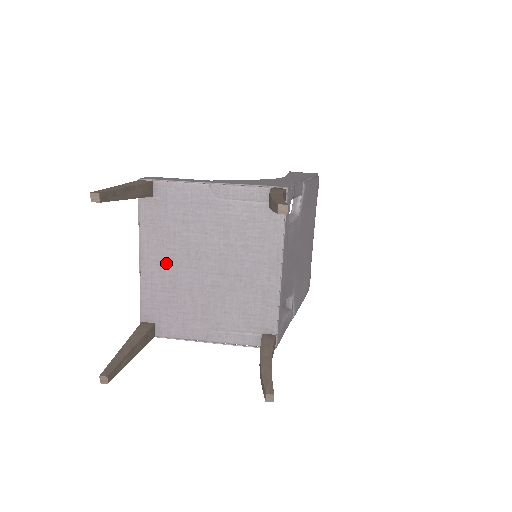
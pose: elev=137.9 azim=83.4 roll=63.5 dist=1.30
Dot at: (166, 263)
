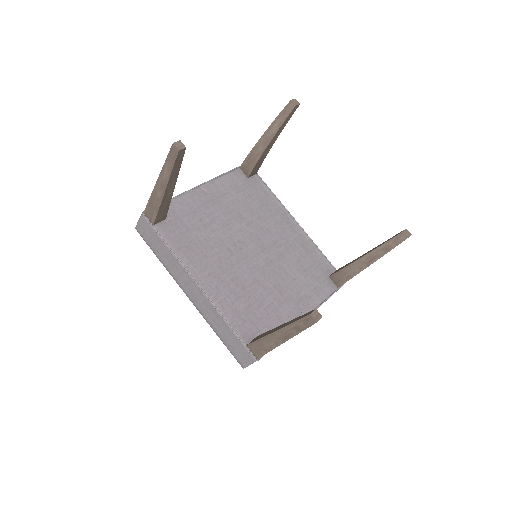
Dot at: (220, 270)
